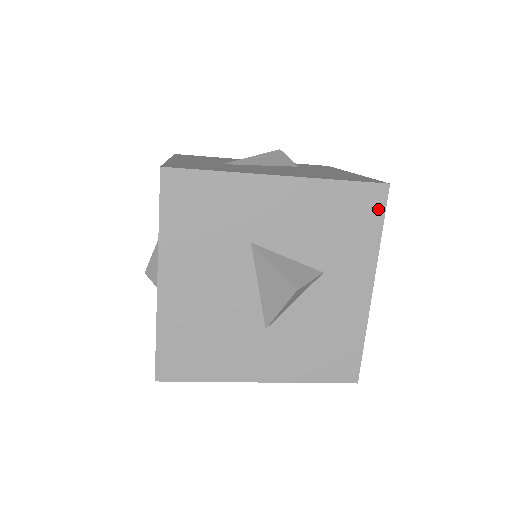
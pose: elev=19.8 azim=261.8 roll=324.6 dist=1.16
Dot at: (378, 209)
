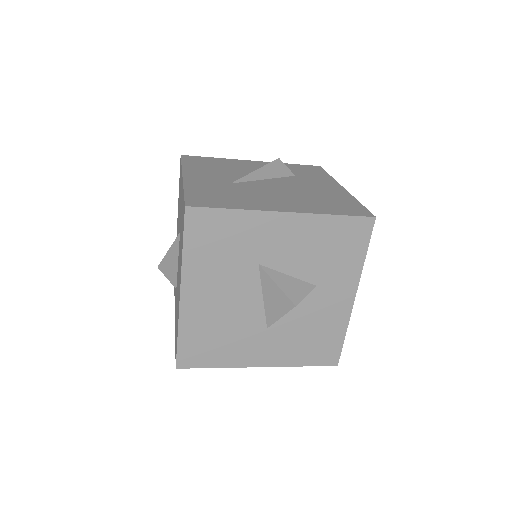
Dot at: (365, 237)
